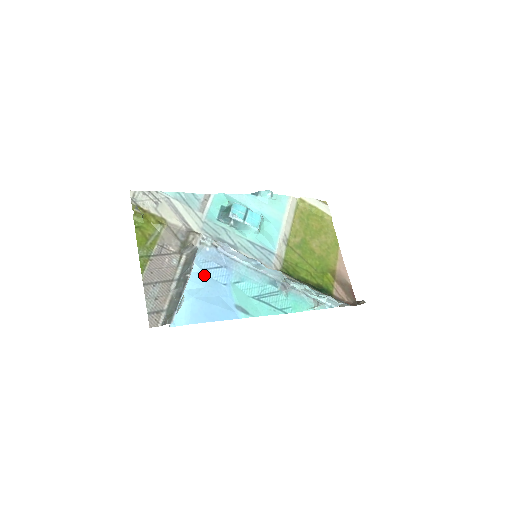
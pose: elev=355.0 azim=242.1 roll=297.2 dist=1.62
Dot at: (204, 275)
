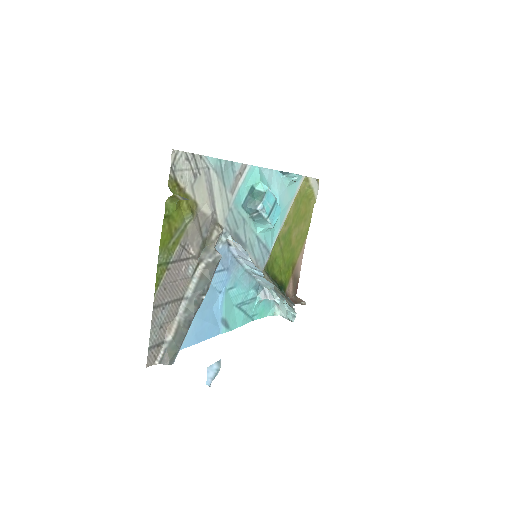
Dot at: occluded
